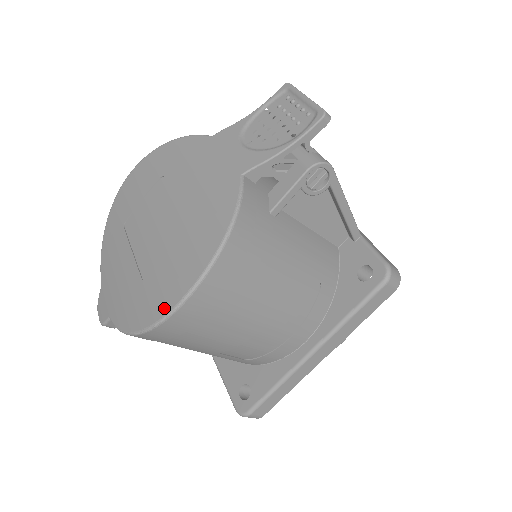
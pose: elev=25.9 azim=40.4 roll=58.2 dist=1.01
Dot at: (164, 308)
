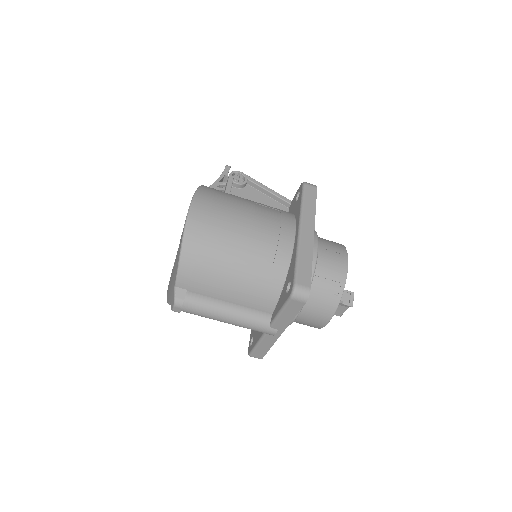
Dot at: (186, 218)
